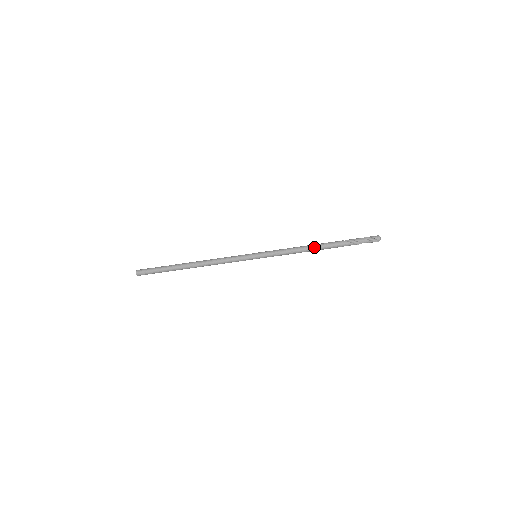
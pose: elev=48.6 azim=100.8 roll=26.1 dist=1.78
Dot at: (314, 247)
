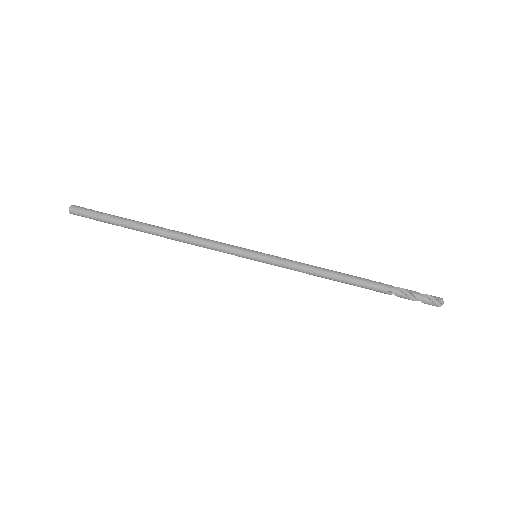
Dot at: (345, 275)
